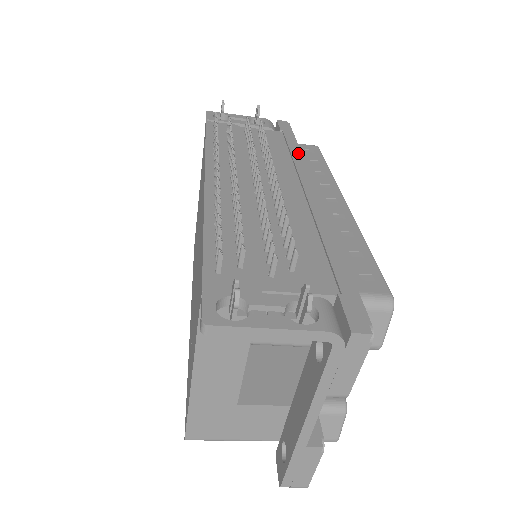
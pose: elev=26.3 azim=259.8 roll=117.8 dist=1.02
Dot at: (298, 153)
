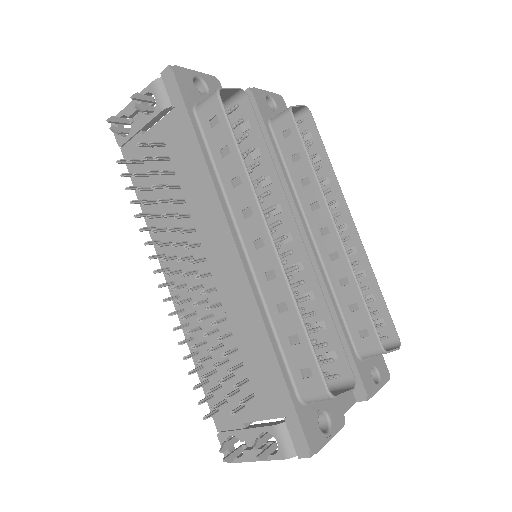
Dot at: (203, 167)
